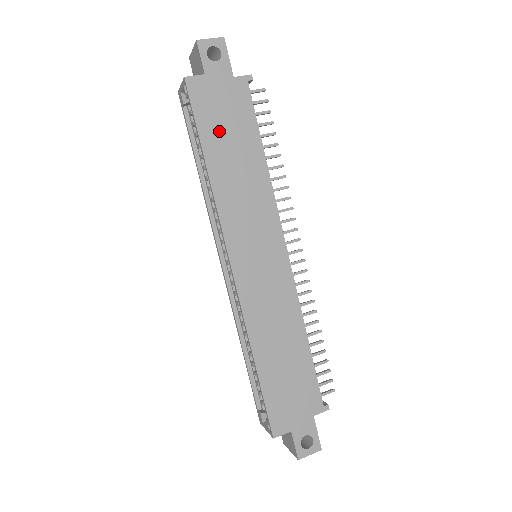
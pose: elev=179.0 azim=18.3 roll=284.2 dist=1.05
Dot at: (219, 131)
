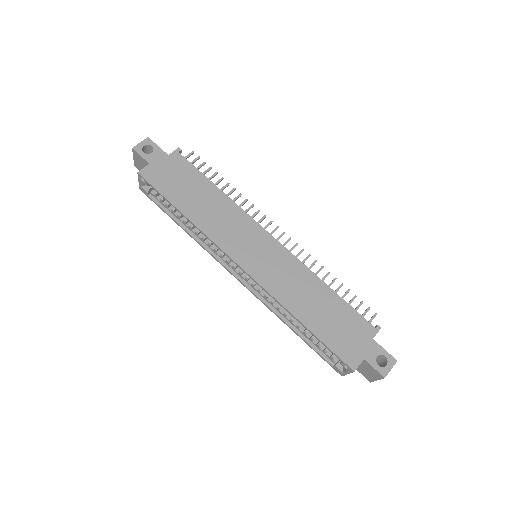
Dot at: (179, 190)
